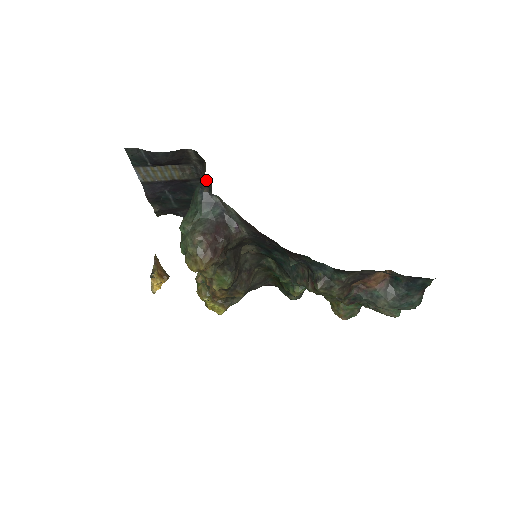
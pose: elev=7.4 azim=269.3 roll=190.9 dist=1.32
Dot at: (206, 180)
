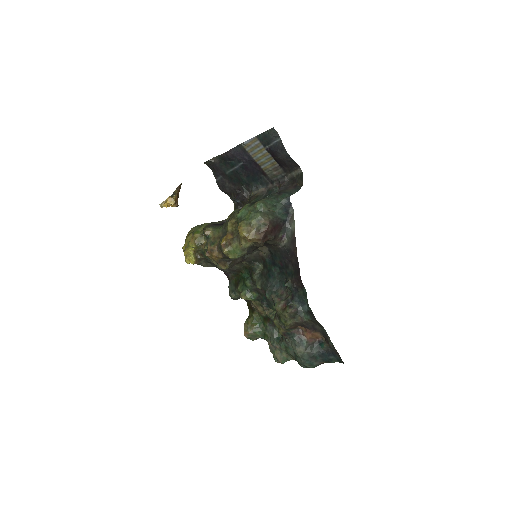
Dot at: (275, 186)
